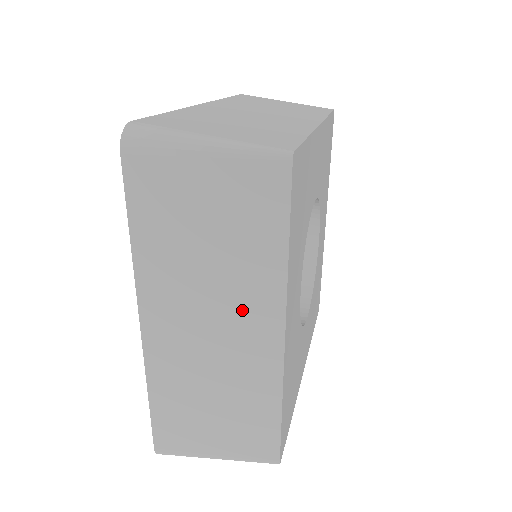
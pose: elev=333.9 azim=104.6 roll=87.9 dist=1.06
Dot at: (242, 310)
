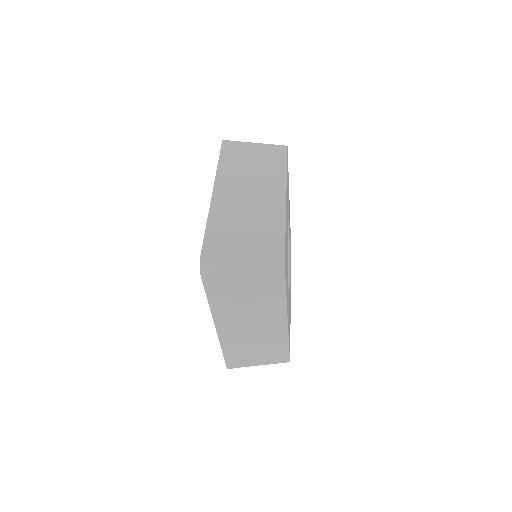
Dot at: (266, 187)
